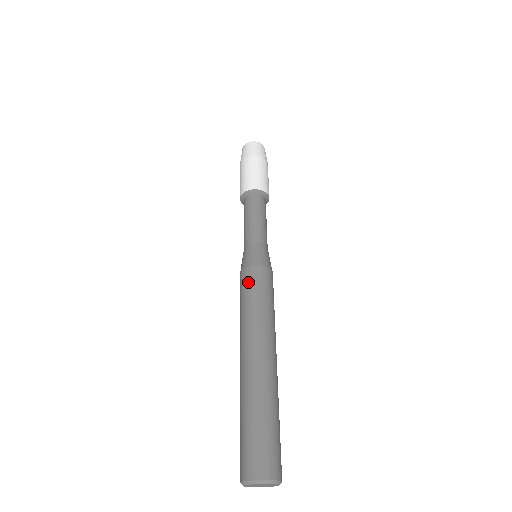
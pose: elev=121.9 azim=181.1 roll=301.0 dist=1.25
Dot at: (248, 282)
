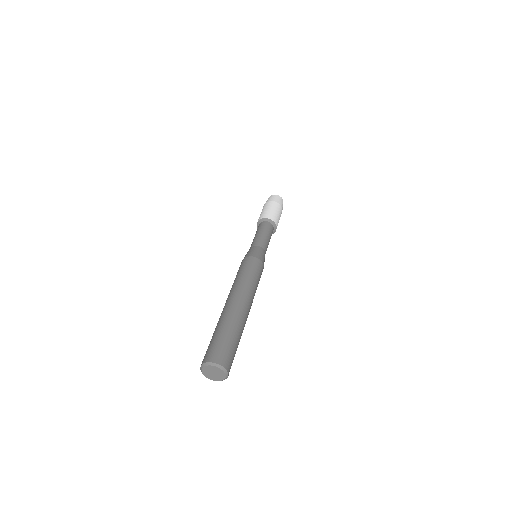
Dot at: (252, 264)
